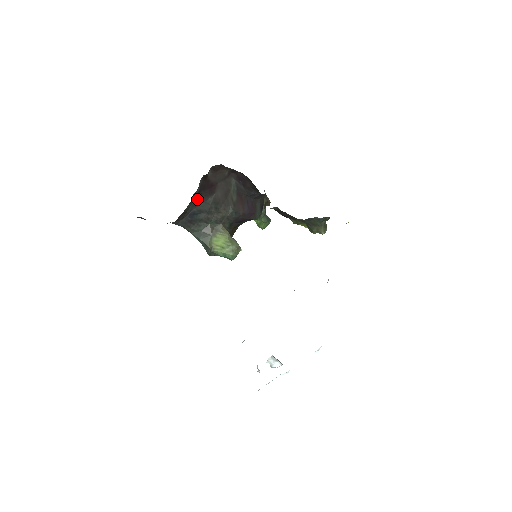
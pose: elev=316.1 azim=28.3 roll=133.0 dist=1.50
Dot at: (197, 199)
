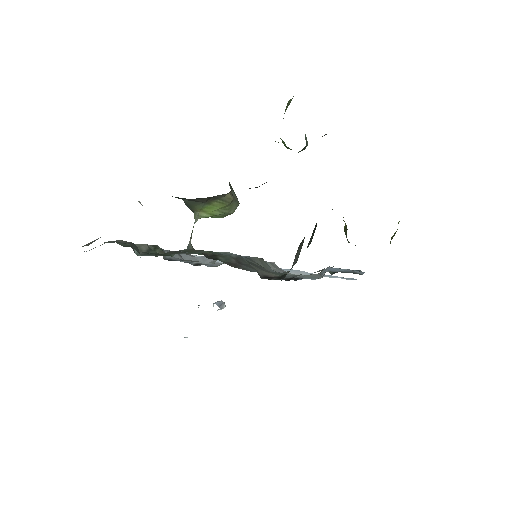
Dot at: occluded
